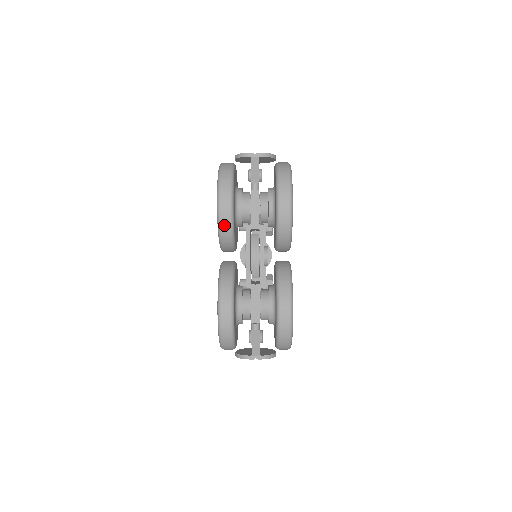
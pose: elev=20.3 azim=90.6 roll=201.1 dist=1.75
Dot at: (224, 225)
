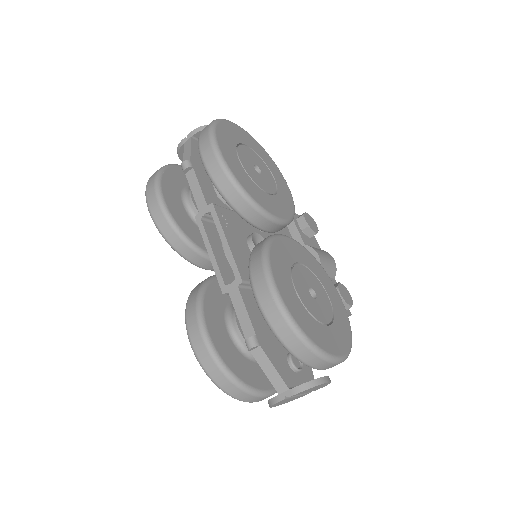
Dot at: (164, 230)
